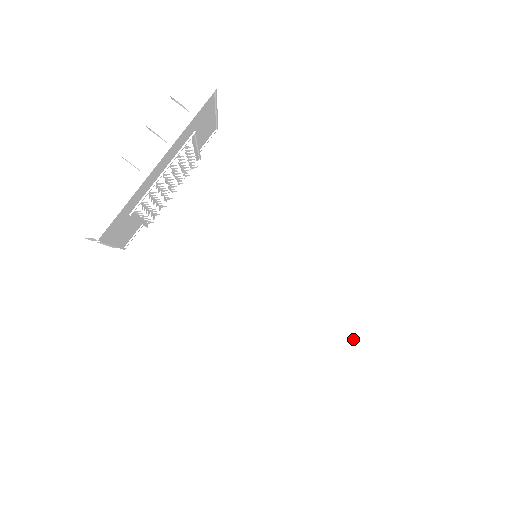
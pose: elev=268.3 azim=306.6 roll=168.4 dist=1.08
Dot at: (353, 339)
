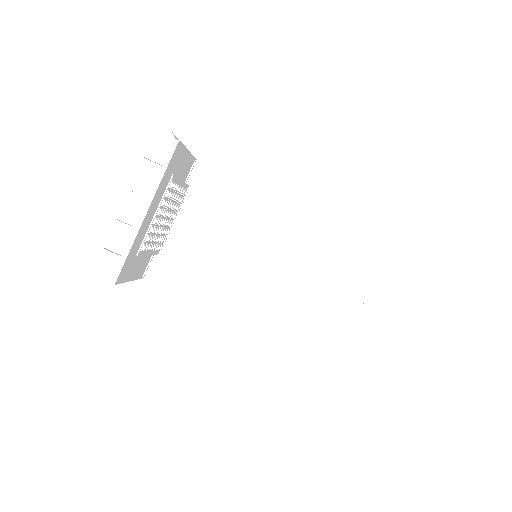
Dot at: (351, 312)
